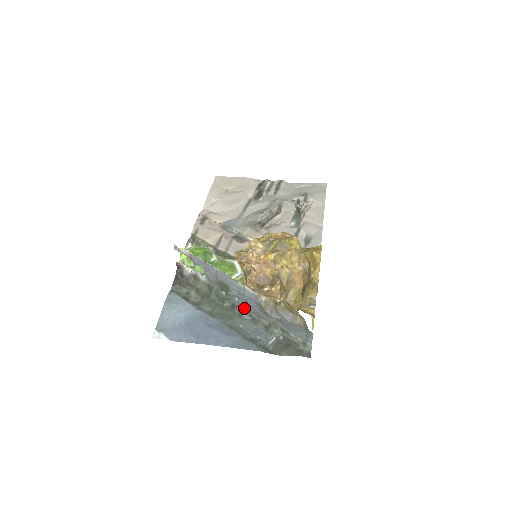
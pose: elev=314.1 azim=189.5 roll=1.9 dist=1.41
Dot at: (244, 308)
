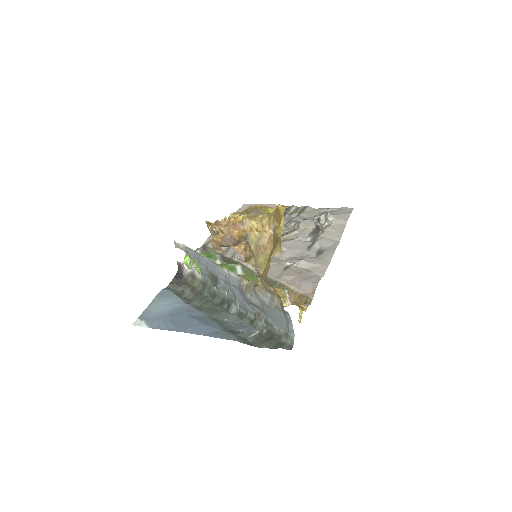
Dot at: (232, 302)
